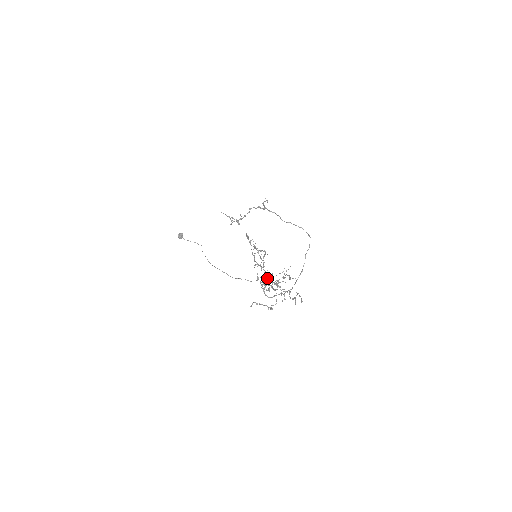
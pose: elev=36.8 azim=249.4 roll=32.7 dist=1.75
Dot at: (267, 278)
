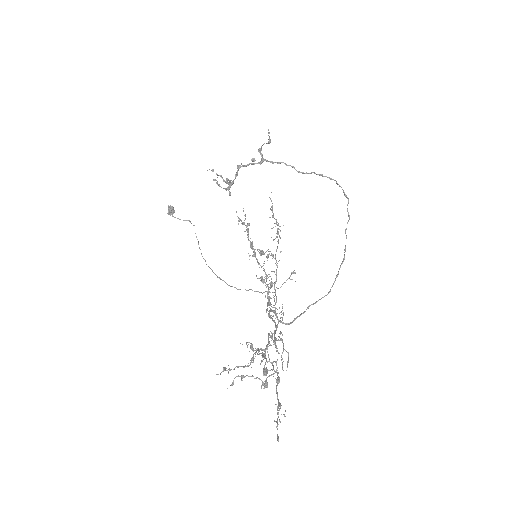
Dot at: (267, 309)
